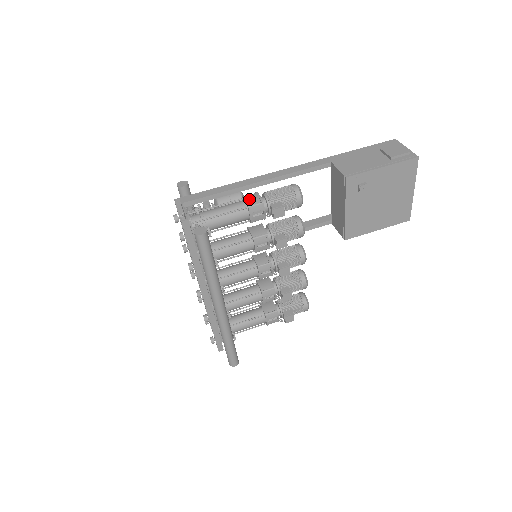
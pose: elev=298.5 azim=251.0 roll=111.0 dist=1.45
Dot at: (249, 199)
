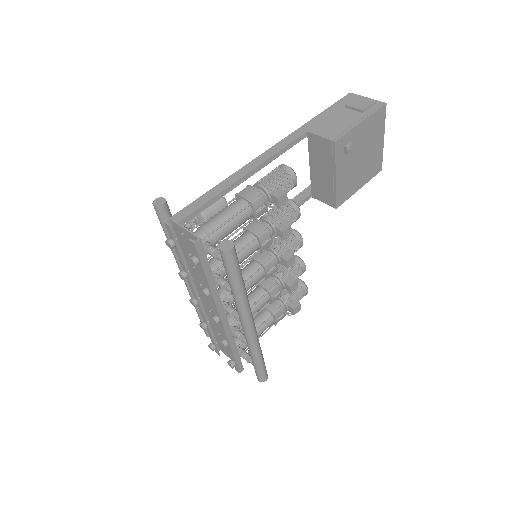
Dot at: (246, 195)
